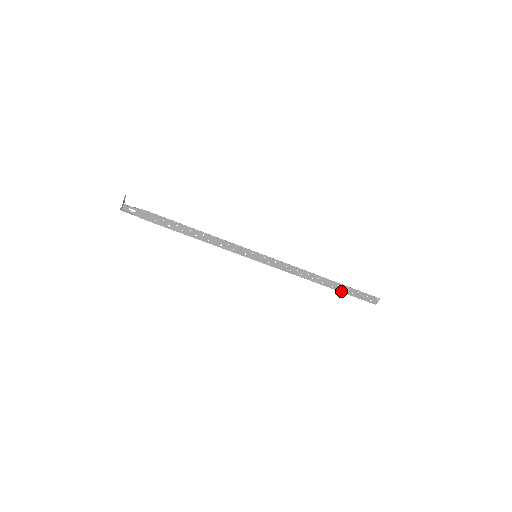
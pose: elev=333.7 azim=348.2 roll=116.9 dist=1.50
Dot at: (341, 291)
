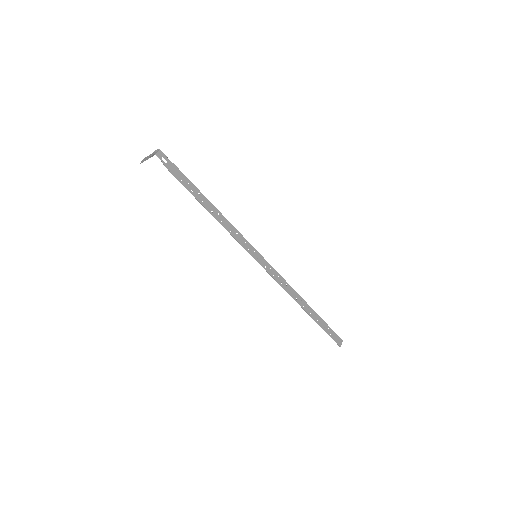
Dot at: (316, 322)
